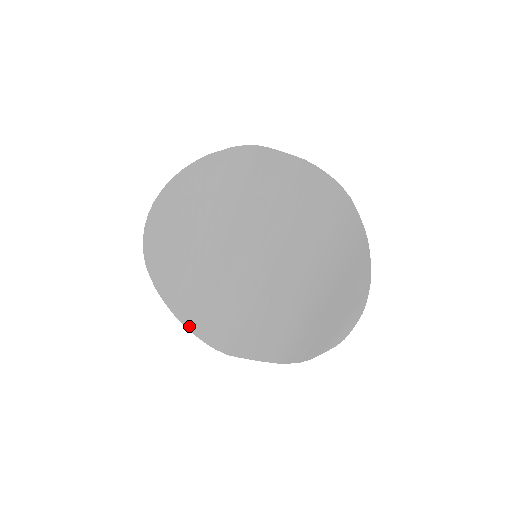
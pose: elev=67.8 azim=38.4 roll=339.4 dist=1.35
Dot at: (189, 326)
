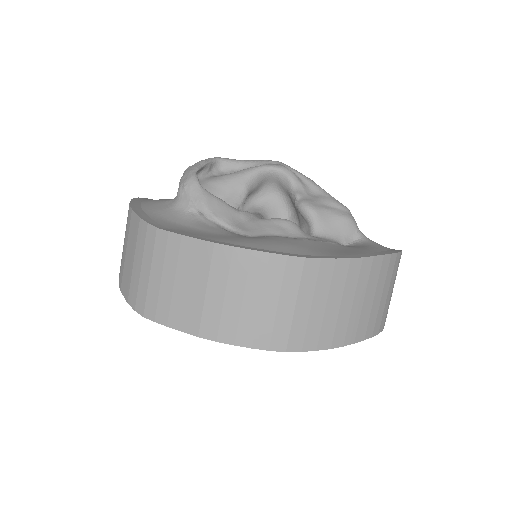
Dot at: occluded
